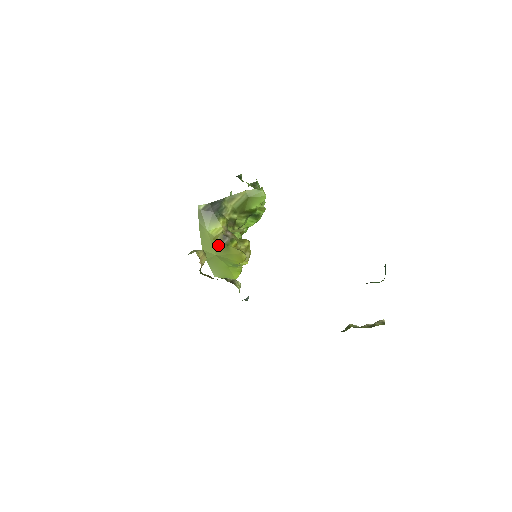
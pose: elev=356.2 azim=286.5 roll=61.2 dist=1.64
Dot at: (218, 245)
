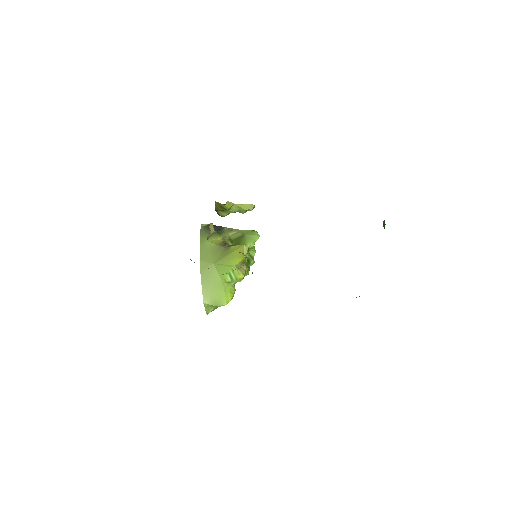
Dot at: (218, 251)
